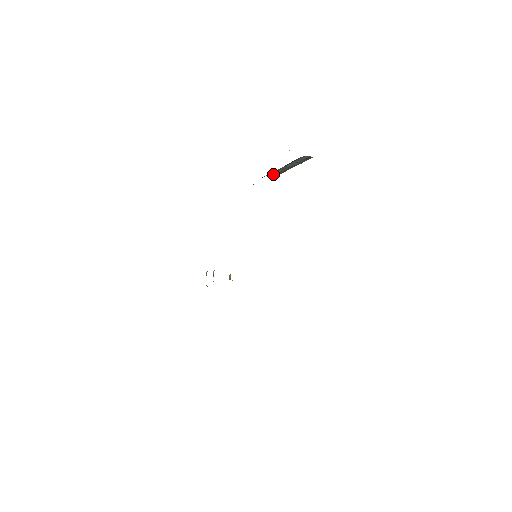
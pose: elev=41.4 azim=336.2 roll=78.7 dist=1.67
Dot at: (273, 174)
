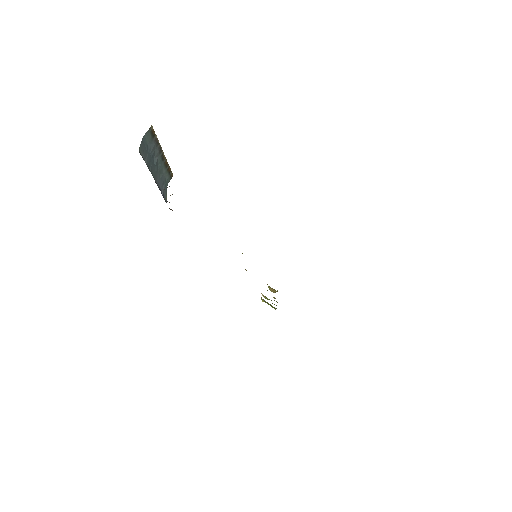
Dot at: (167, 180)
